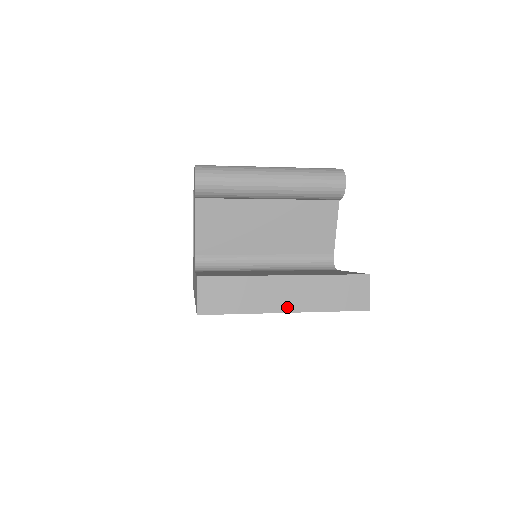
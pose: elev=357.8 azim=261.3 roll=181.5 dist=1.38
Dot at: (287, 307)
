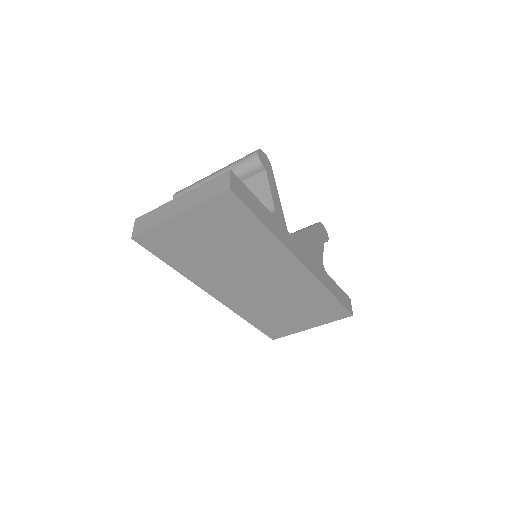
Dot at: (178, 212)
